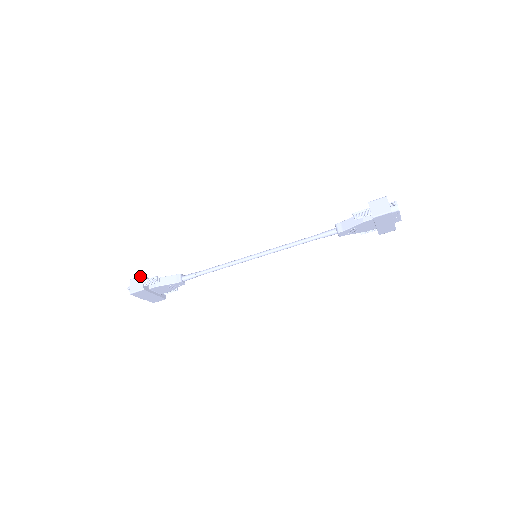
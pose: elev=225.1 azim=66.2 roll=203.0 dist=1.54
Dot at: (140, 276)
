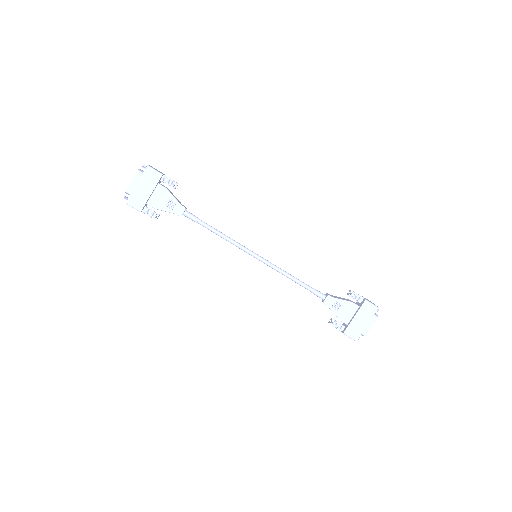
Dot at: occluded
